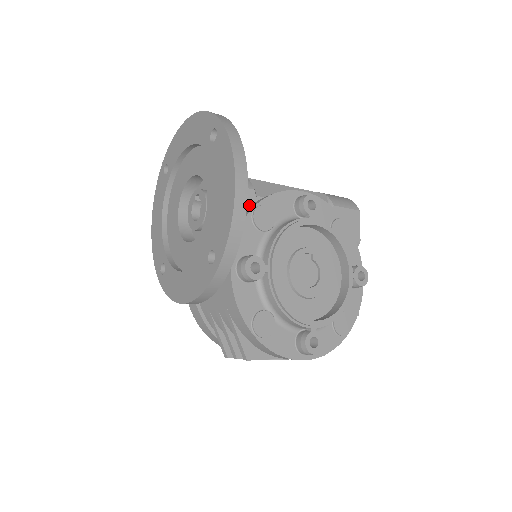
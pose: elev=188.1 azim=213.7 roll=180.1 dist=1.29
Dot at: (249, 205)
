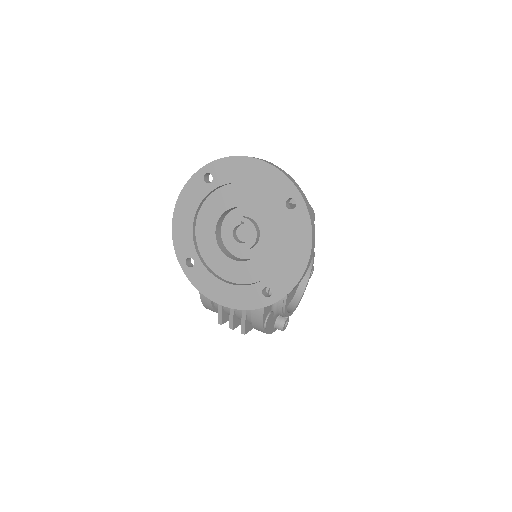
Dot at: occluded
